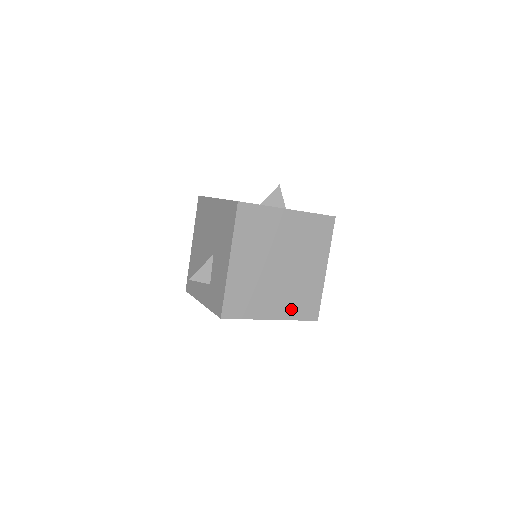
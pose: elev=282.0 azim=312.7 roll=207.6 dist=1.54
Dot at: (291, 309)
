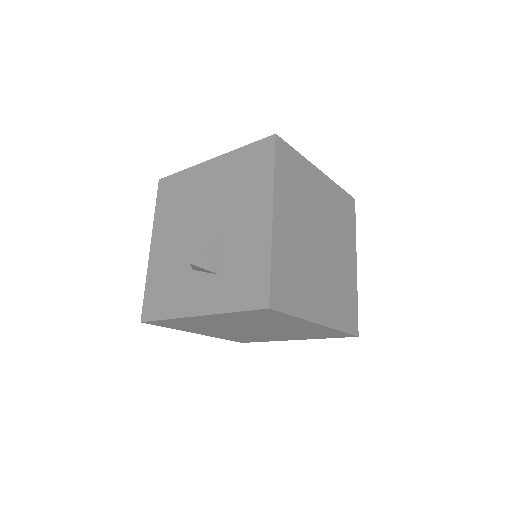
Dot at: (335, 312)
